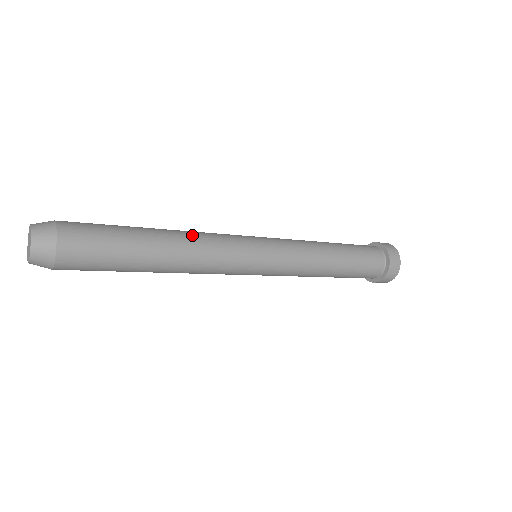
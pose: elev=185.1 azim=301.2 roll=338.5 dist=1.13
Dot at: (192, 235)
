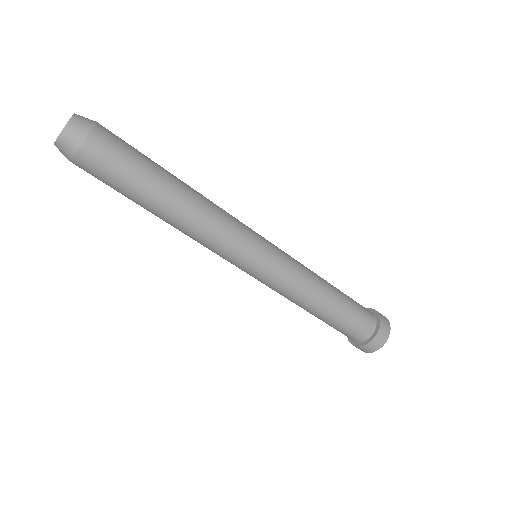
Dot at: occluded
